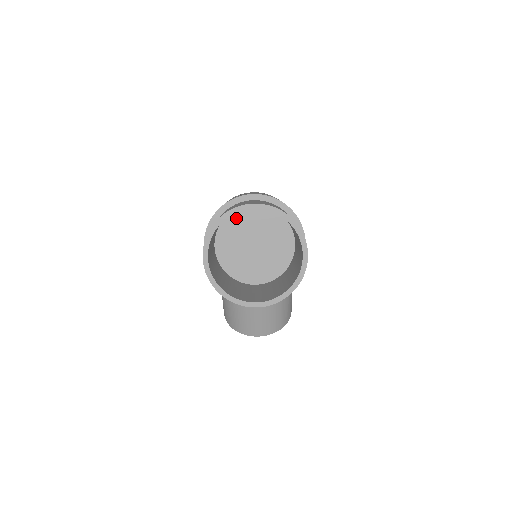
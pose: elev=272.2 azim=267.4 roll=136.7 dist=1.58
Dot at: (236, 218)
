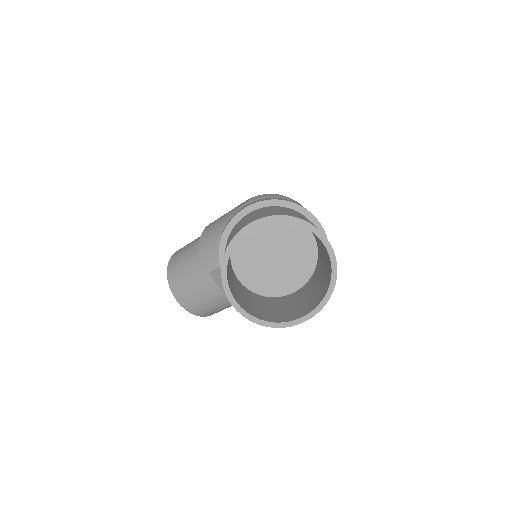
Dot at: (289, 222)
